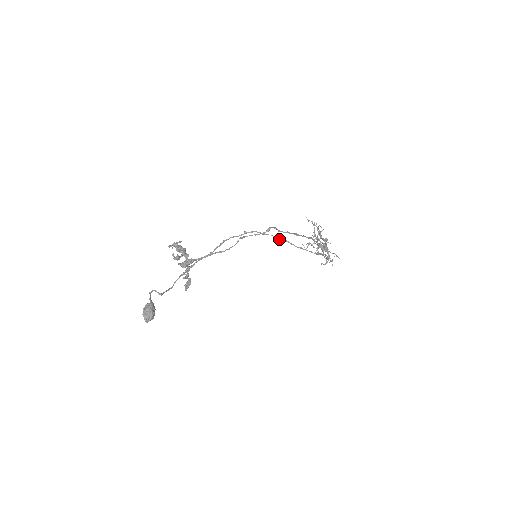
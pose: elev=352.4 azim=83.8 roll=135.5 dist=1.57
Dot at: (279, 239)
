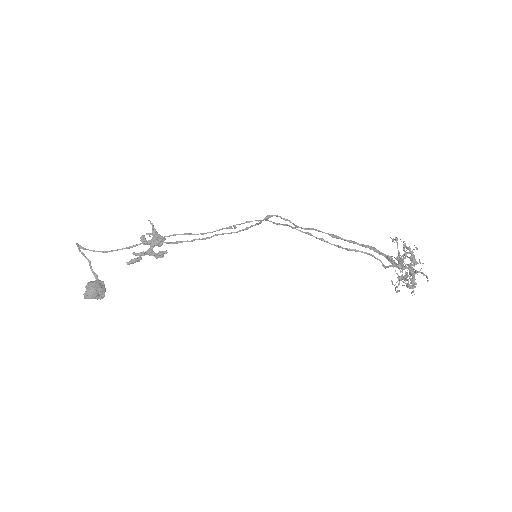
Dot at: (275, 223)
